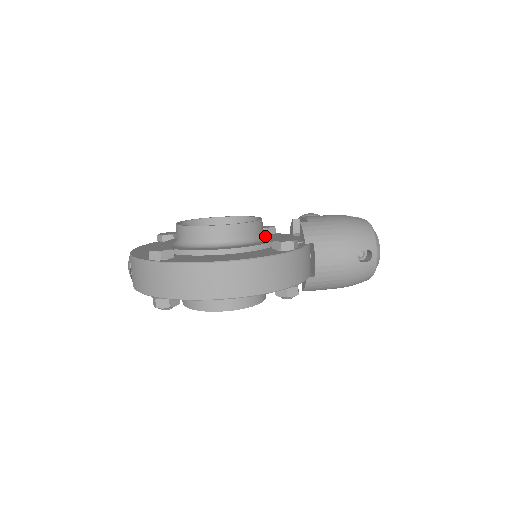
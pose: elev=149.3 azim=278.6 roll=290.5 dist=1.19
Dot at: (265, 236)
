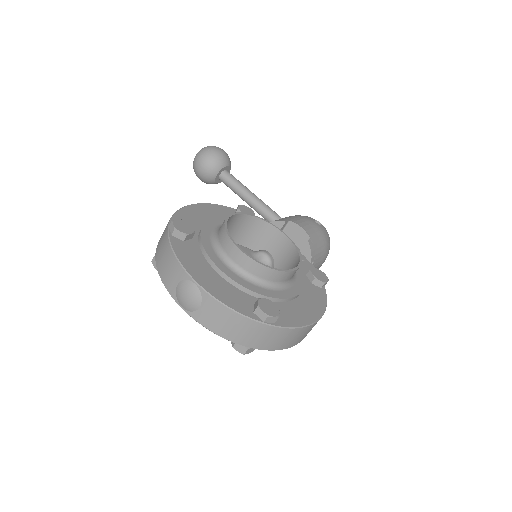
Dot at: (283, 250)
